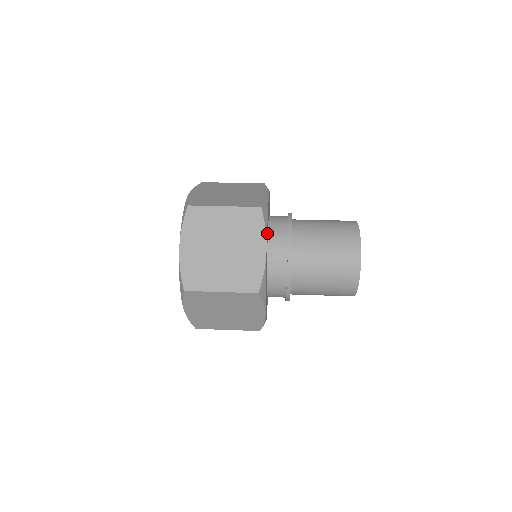
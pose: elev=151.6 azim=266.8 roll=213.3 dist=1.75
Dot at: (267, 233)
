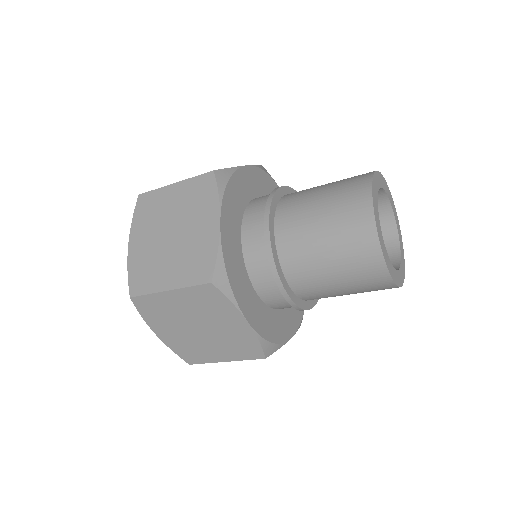
Dot at: (262, 184)
